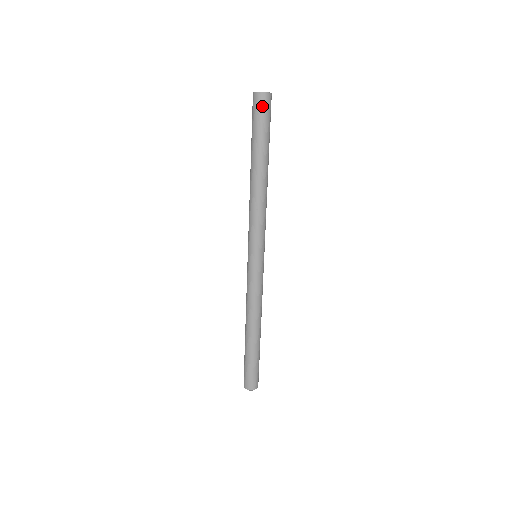
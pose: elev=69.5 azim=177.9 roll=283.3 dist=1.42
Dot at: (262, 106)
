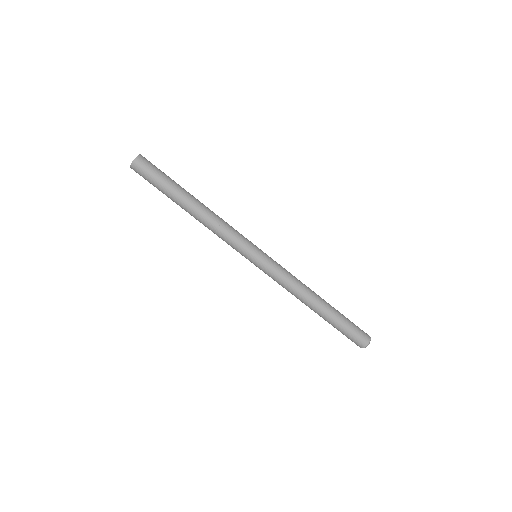
Dot at: (140, 173)
